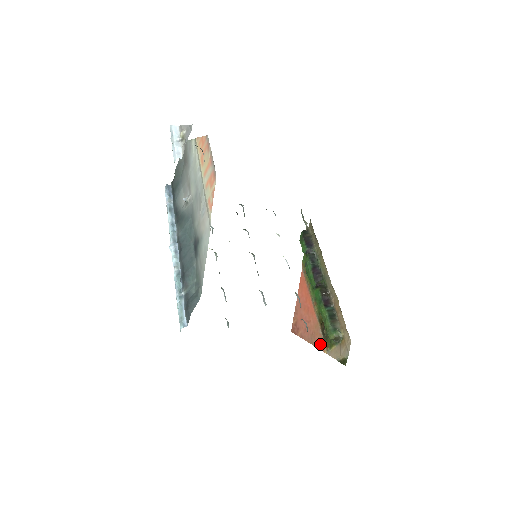
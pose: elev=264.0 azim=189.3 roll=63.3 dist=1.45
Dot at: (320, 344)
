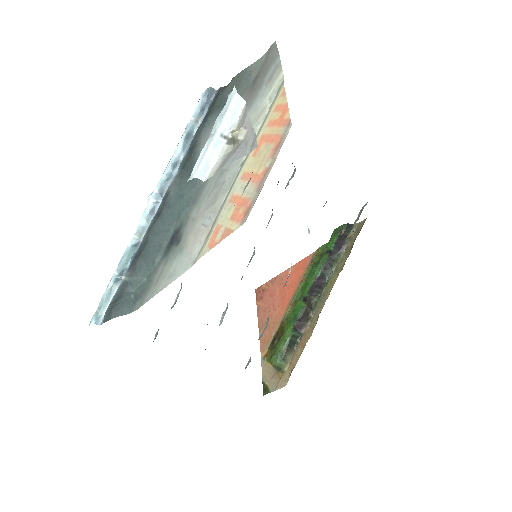
Dot at: (264, 342)
